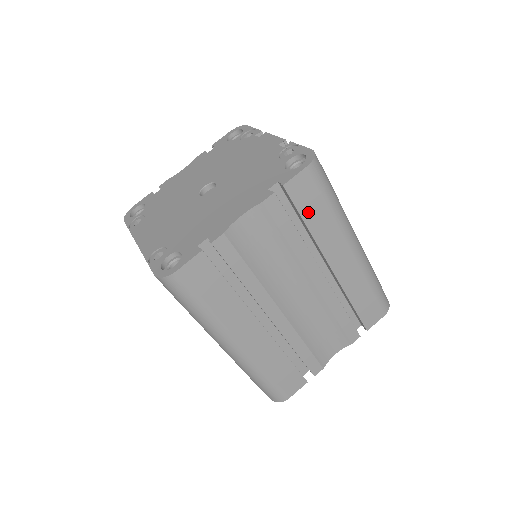
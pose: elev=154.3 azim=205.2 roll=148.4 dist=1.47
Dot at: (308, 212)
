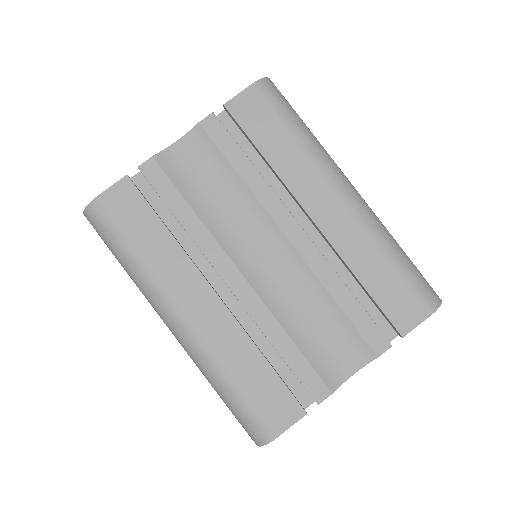
Dot at: (263, 139)
